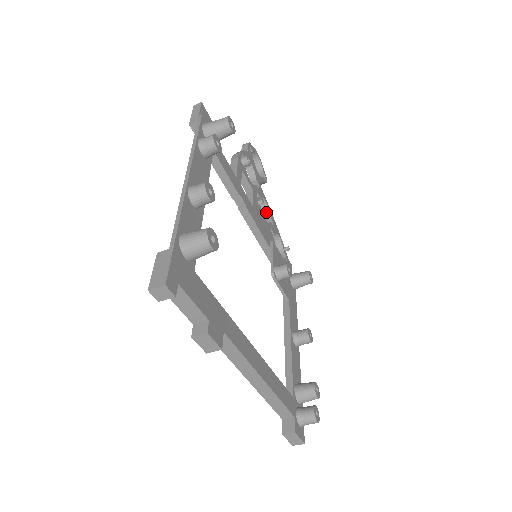
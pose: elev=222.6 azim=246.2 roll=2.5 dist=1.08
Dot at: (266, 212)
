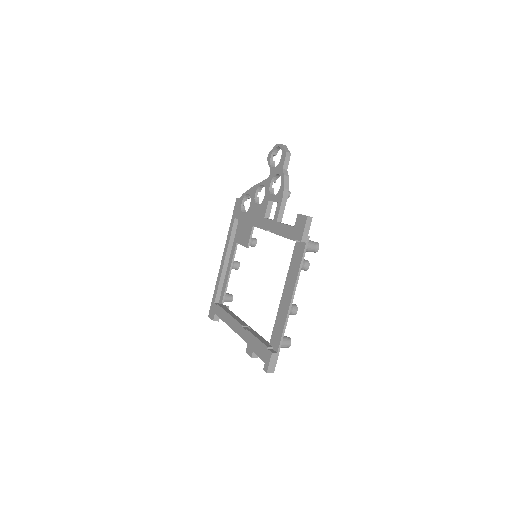
Dot at: (260, 188)
